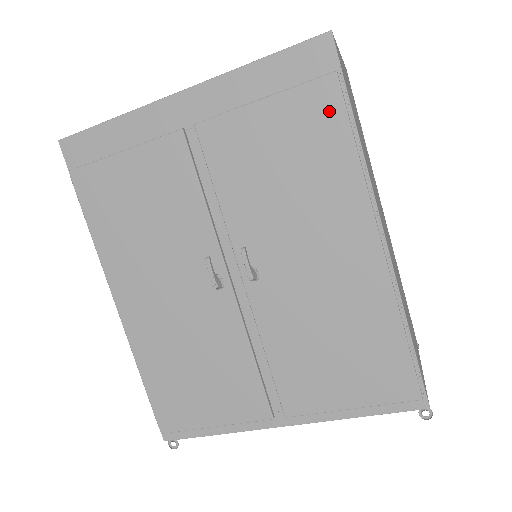
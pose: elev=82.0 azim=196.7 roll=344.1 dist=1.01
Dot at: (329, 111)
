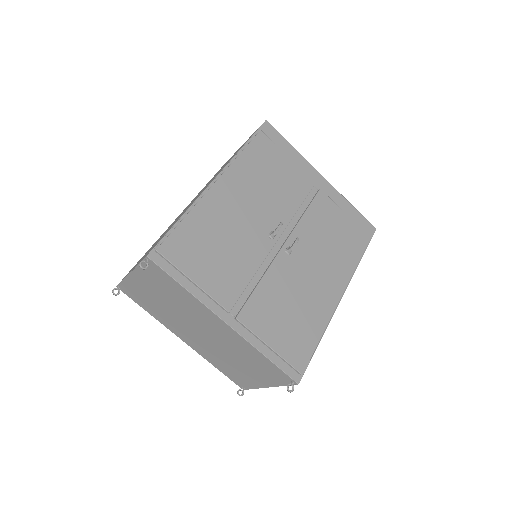
Dot at: (361, 244)
